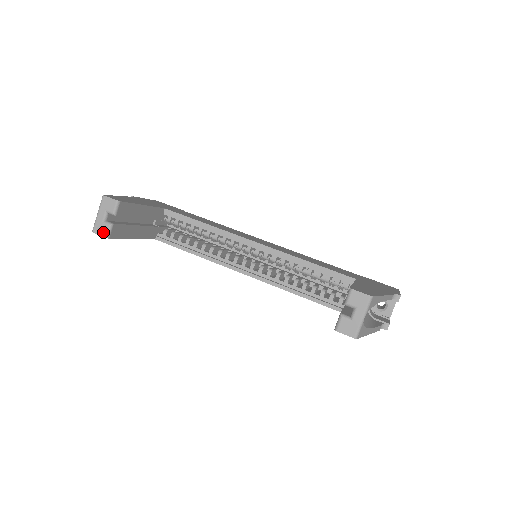
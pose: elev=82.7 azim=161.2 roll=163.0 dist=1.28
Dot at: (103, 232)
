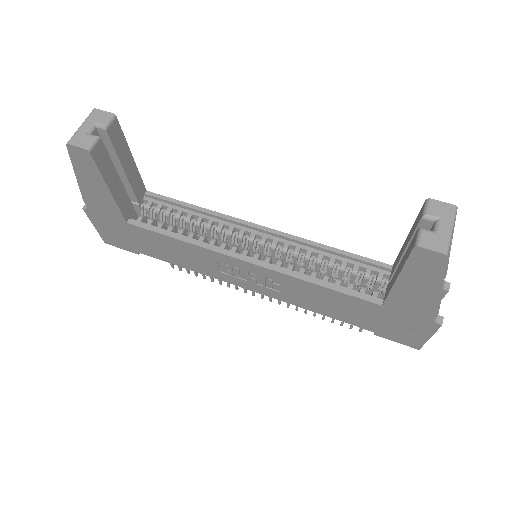
Dot at: (83, 143)
